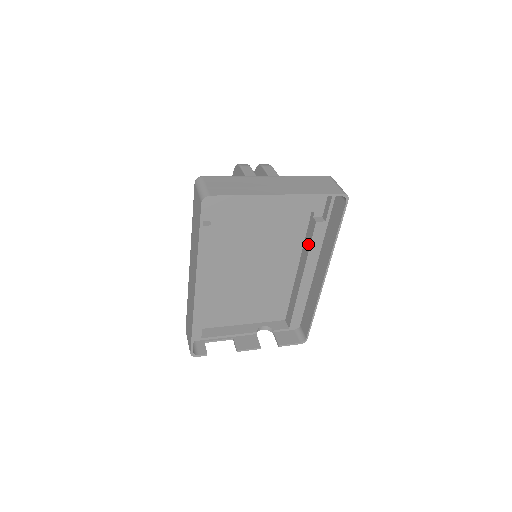
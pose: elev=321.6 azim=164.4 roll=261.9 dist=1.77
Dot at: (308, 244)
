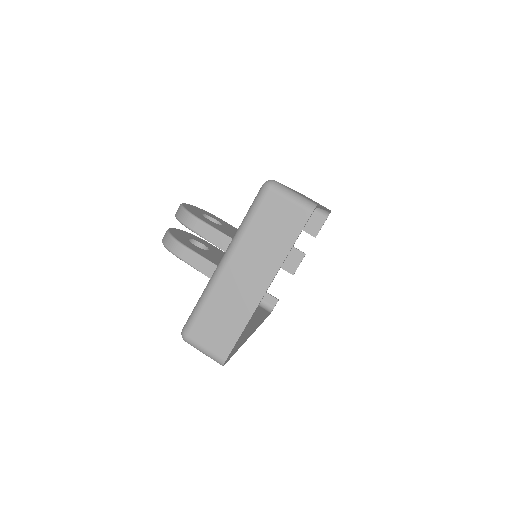
Dot at: occluded
